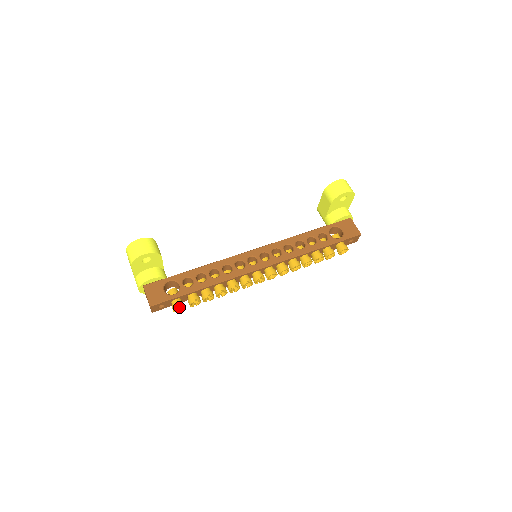
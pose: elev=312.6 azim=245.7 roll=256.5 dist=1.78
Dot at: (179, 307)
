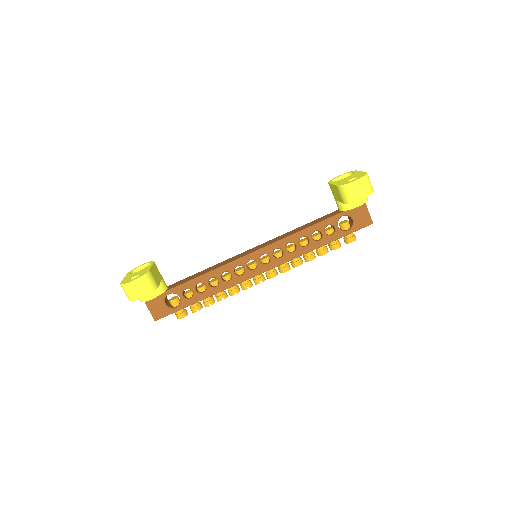
Dot at: occluded
